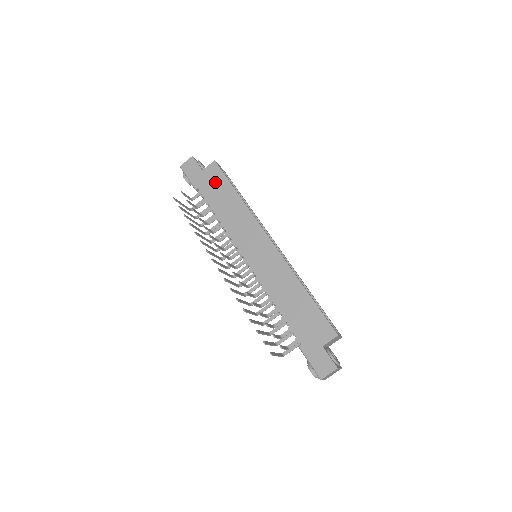
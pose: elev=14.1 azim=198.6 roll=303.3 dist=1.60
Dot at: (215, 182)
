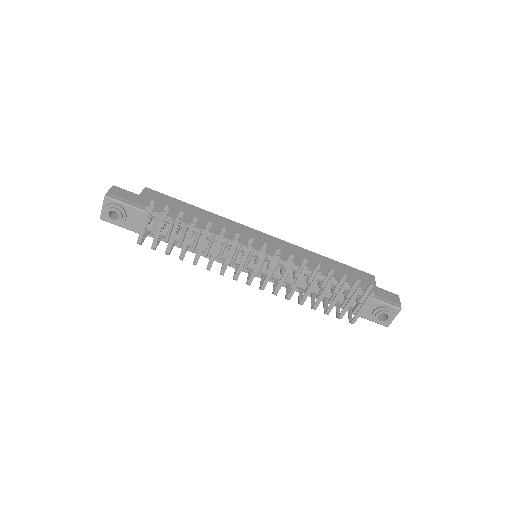
Dot at: (165, 202)
